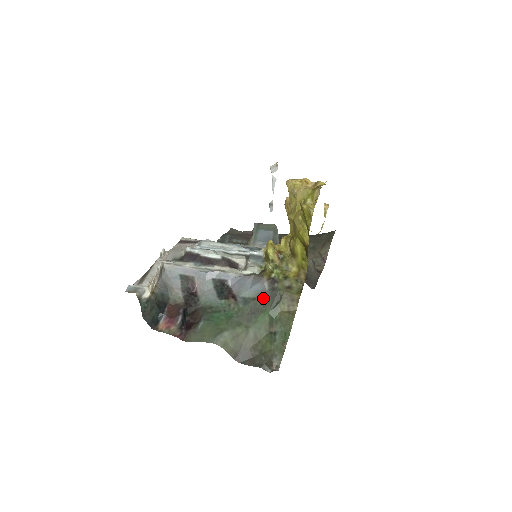
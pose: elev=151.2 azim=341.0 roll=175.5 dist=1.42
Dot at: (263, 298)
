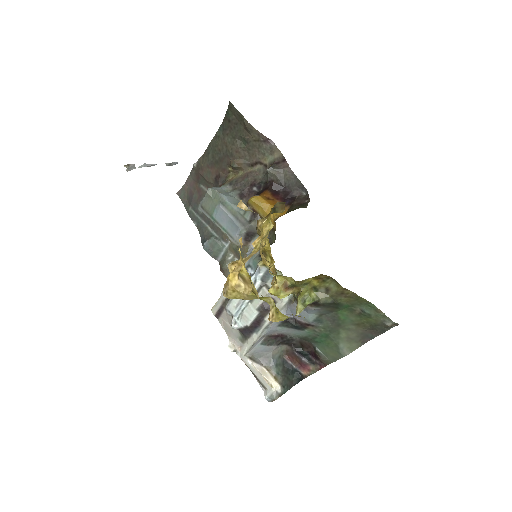
Dot at: (325, 312)
